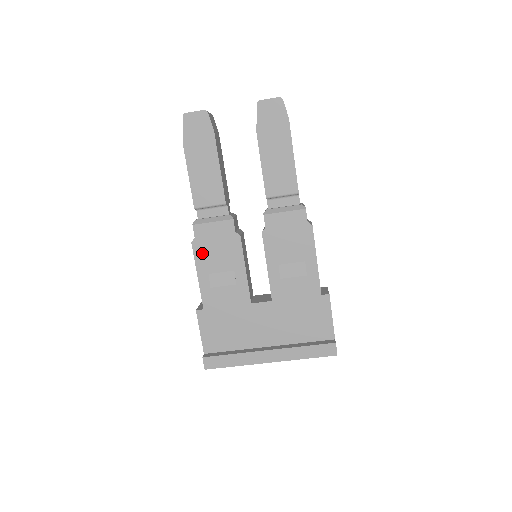
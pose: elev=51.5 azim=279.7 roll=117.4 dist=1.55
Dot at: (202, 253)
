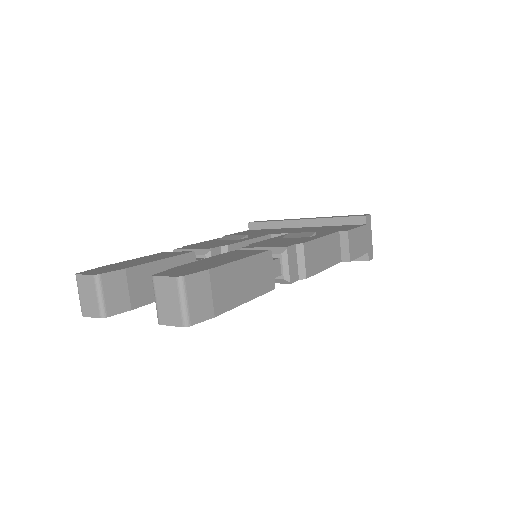
Dot at: occluded
